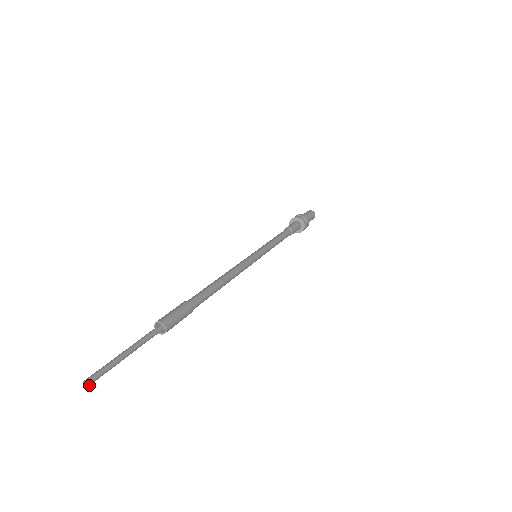
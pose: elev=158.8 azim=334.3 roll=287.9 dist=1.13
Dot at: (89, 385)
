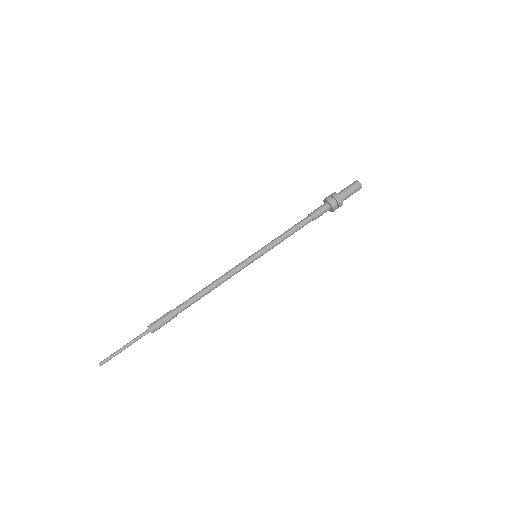
Dot at: (101, 365)
